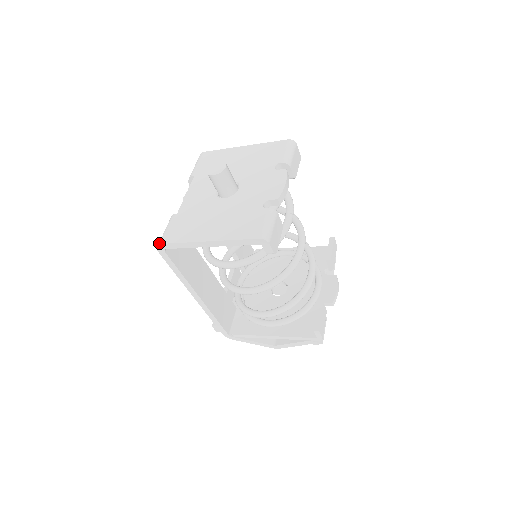
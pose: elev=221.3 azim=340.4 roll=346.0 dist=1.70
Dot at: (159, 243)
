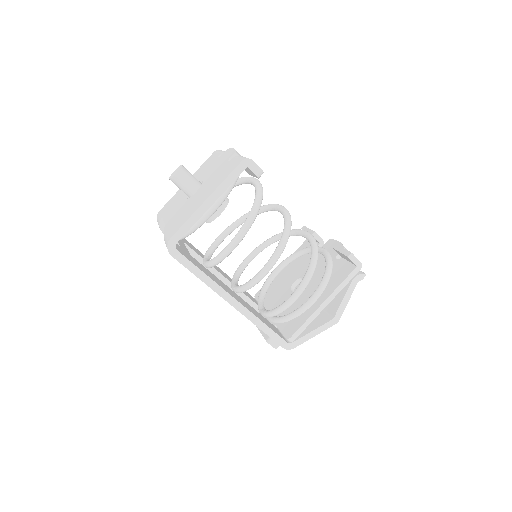
Dot at: (167, 243)
